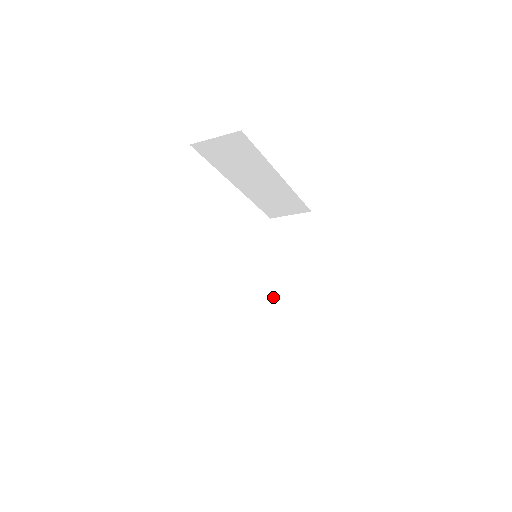
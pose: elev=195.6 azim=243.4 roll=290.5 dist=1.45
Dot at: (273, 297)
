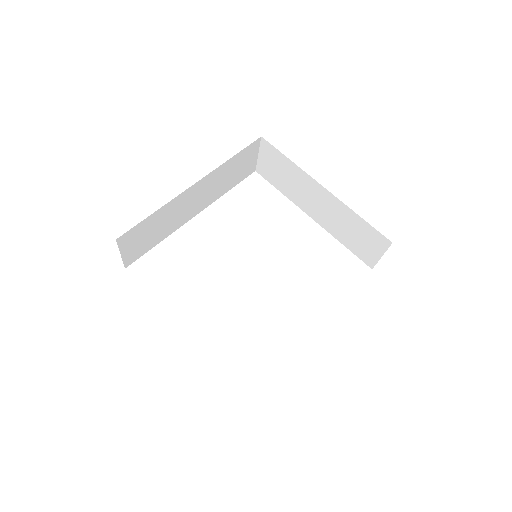
Dot at: (326, 227)
